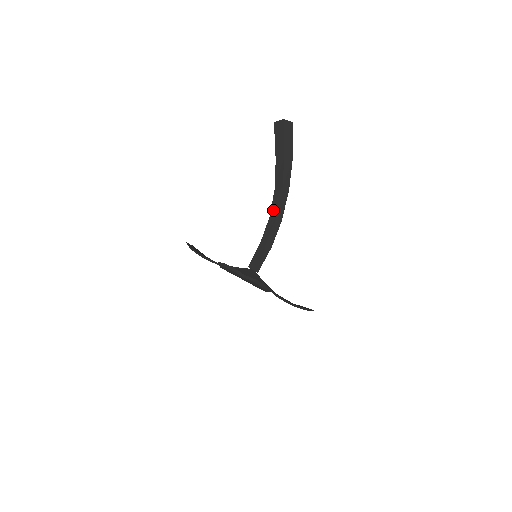
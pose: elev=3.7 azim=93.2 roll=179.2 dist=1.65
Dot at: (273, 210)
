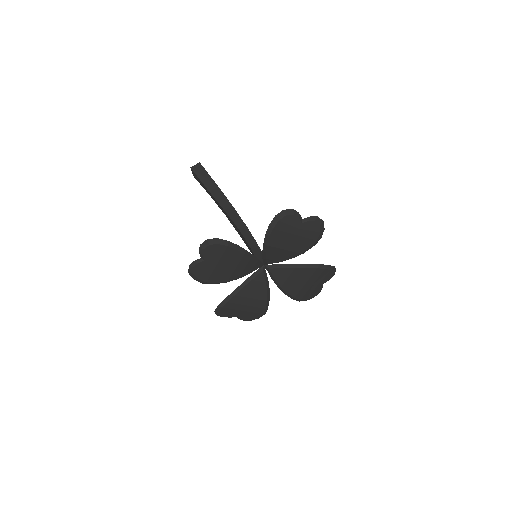
Dot at: (238, 223)
